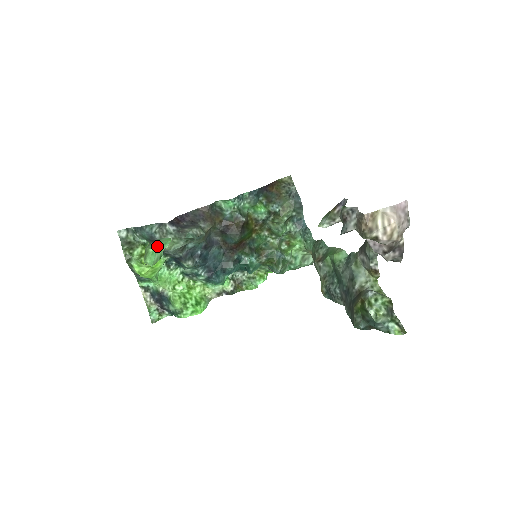
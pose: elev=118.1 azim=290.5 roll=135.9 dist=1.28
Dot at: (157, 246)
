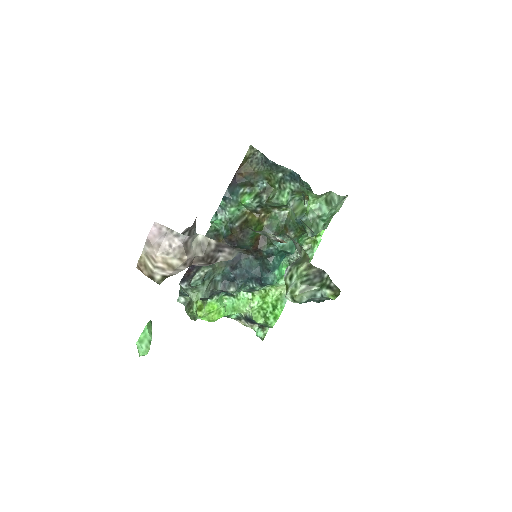
Dot at: (138, 339)
